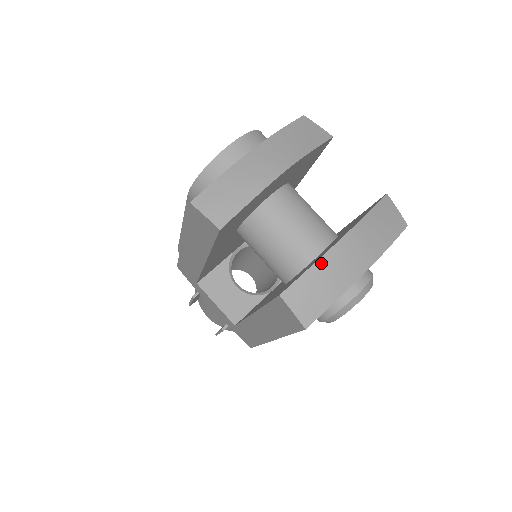
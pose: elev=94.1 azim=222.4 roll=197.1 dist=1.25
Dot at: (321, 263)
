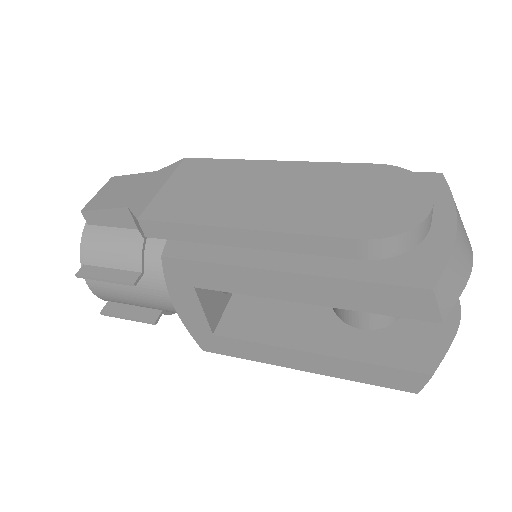
Dot at: (451, 342)
